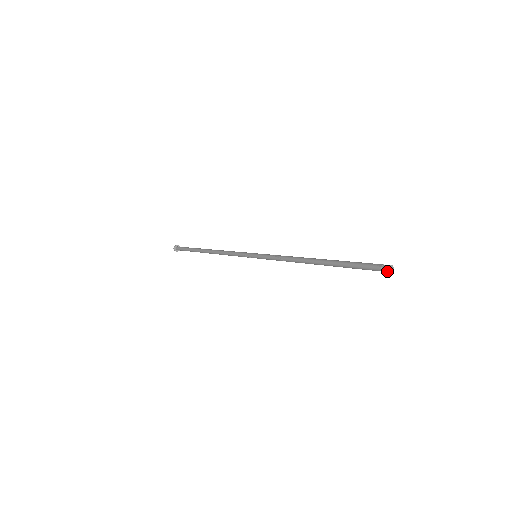
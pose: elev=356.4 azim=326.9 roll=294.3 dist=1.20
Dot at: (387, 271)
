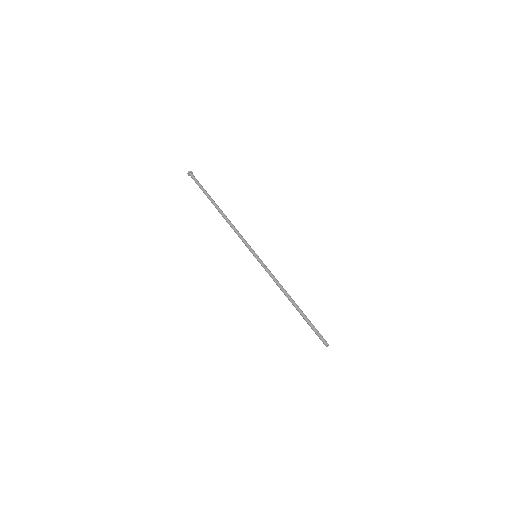
Dot at: (326, 346)
